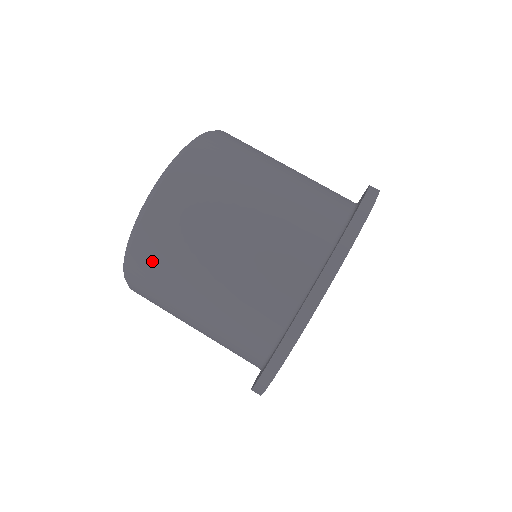
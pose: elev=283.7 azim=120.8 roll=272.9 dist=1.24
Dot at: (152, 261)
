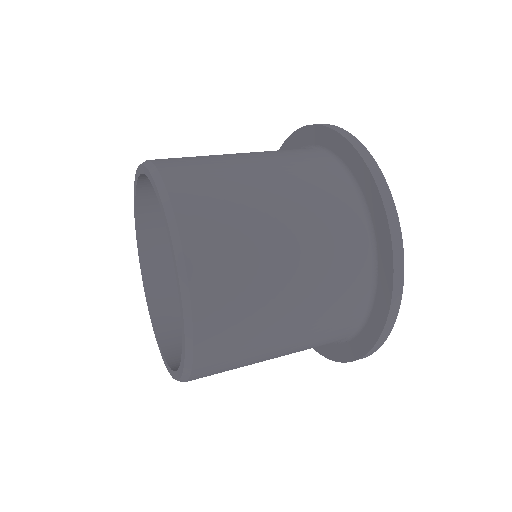
Dot at: (180, 160)
